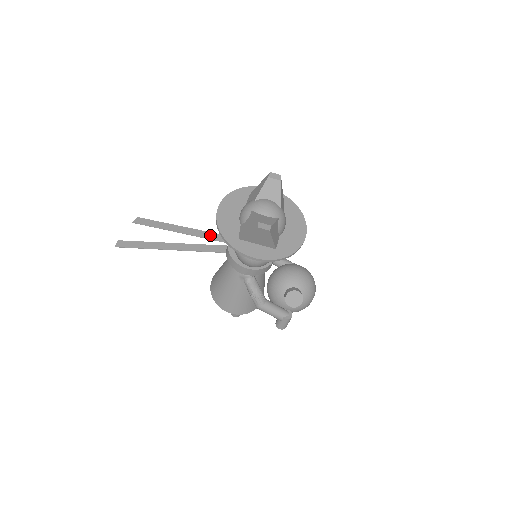
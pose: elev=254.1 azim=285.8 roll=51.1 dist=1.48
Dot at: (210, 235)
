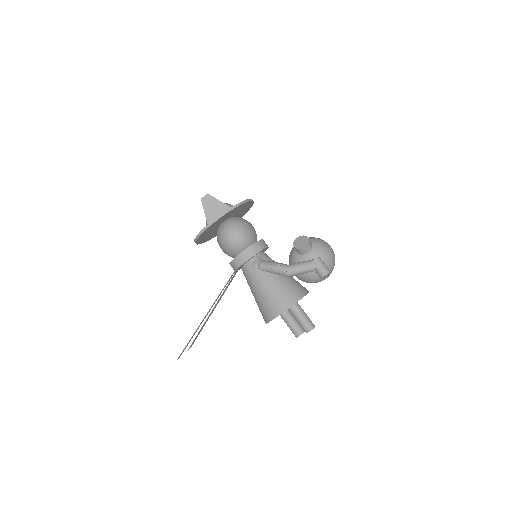
Dot at: (227, 287)
